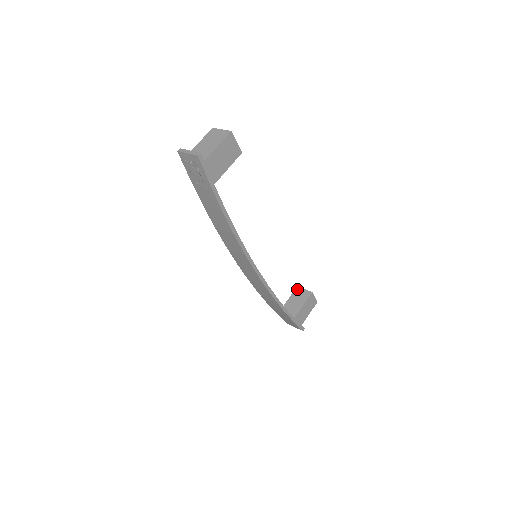
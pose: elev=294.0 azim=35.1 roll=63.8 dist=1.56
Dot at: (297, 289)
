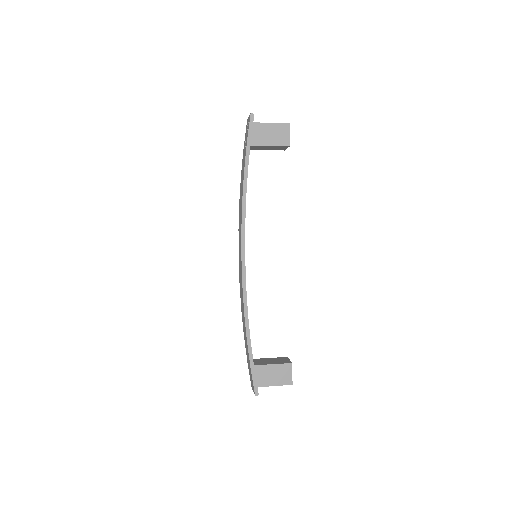
Dot at: (284, 357)
